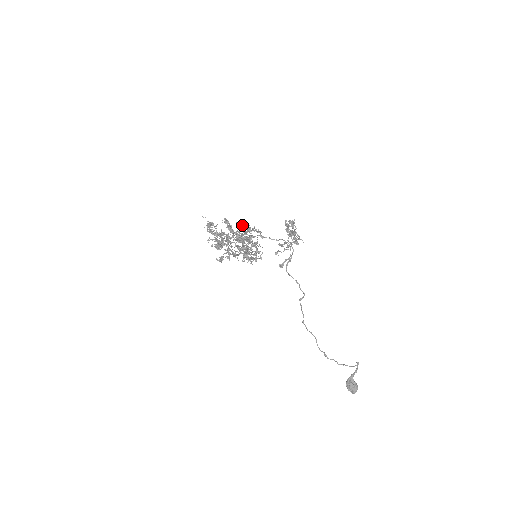
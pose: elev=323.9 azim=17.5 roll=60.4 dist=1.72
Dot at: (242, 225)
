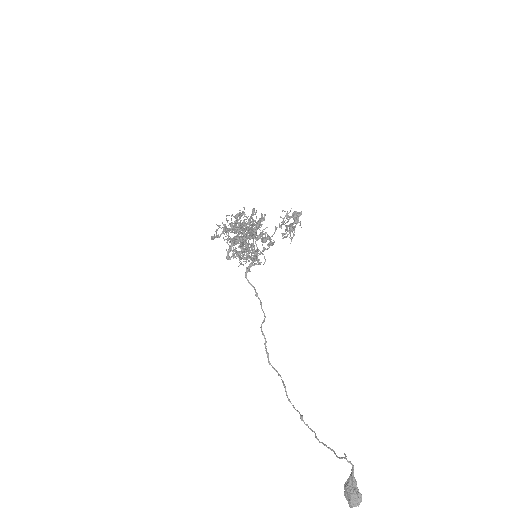
Dot at: (264, 217)
